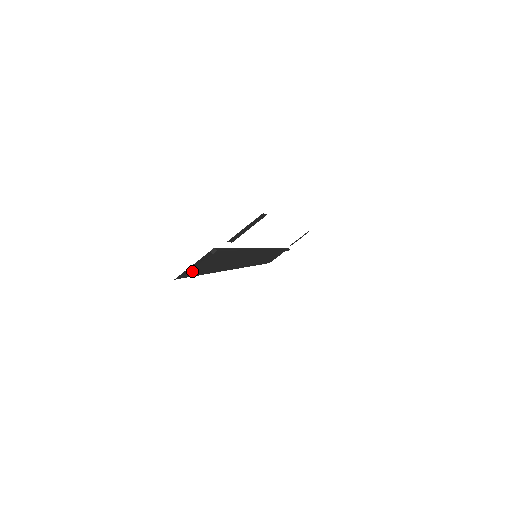
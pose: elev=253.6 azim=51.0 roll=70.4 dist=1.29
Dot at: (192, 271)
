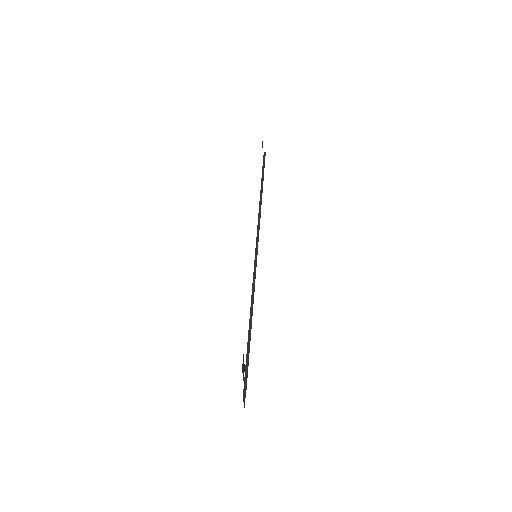
Dot at: occluded
